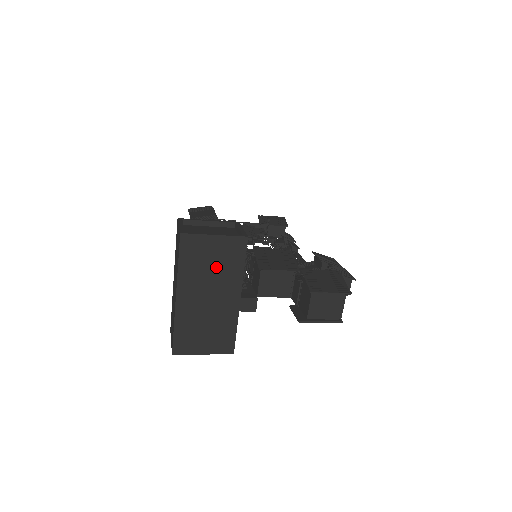
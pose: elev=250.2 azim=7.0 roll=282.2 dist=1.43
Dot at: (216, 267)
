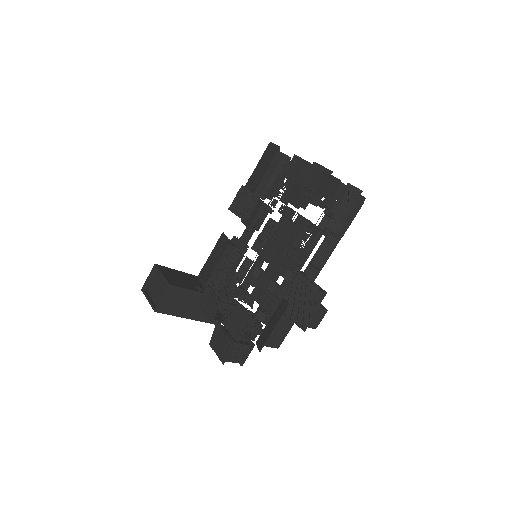
Dot at: occluded
